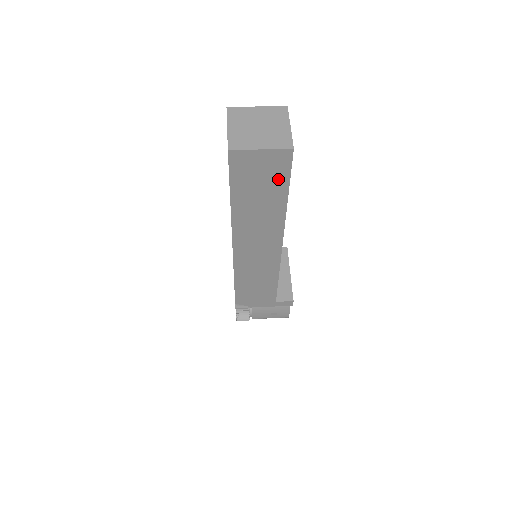
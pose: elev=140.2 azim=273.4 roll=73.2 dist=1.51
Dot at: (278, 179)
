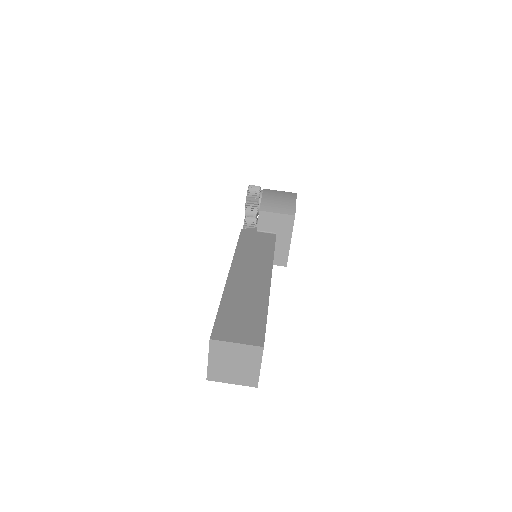
Dot at: occluded
